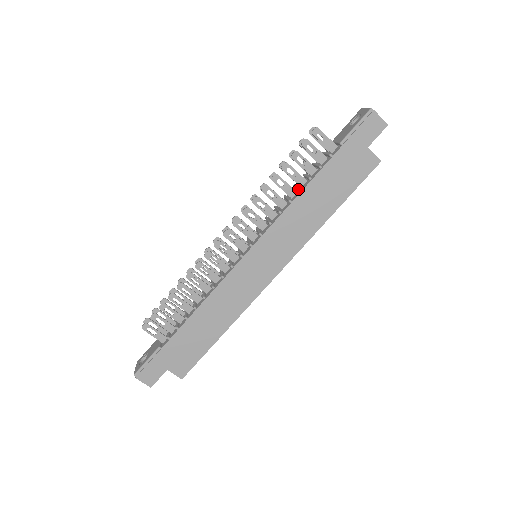
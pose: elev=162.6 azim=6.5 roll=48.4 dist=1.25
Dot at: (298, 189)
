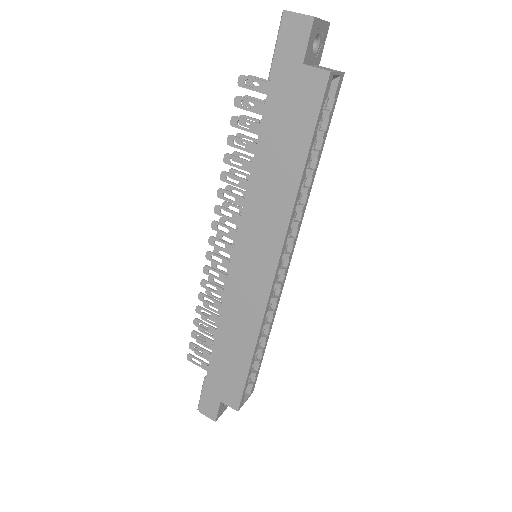
Dot at: occluded
